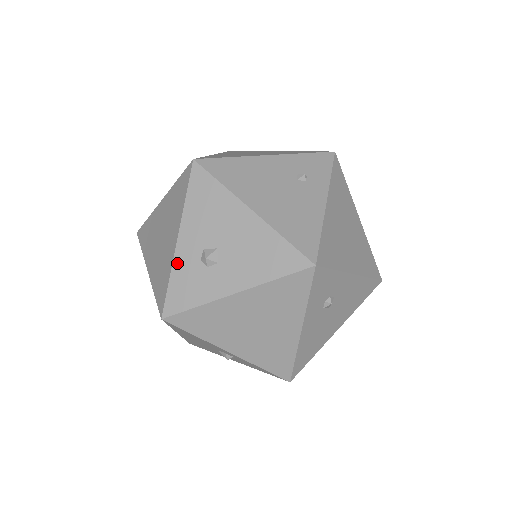
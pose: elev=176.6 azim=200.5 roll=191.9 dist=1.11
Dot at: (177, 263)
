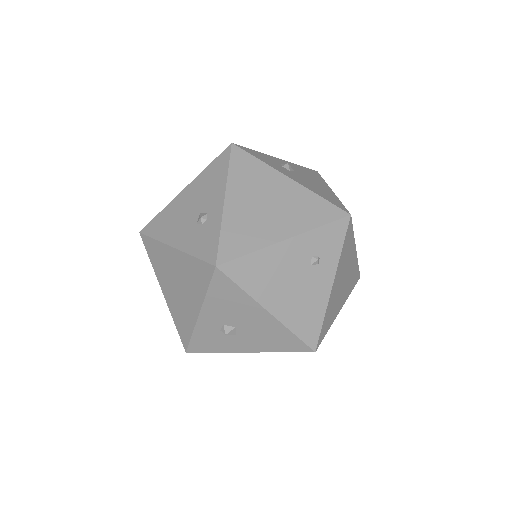
Dot at: (199, 328)
